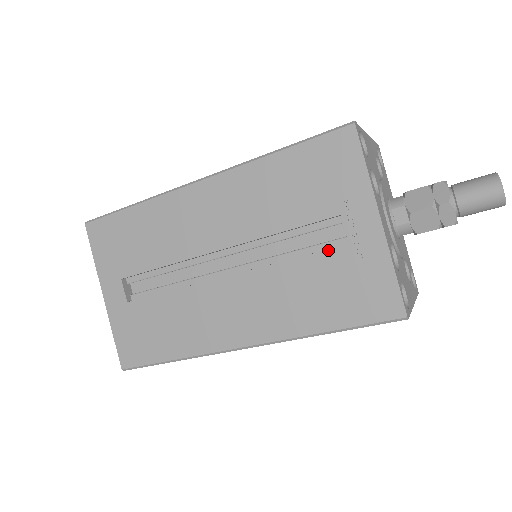
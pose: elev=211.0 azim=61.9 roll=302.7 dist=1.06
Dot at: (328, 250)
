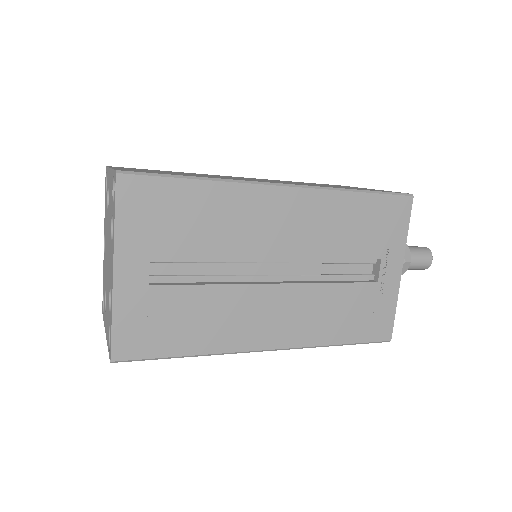
Dot at: (363, 283)
